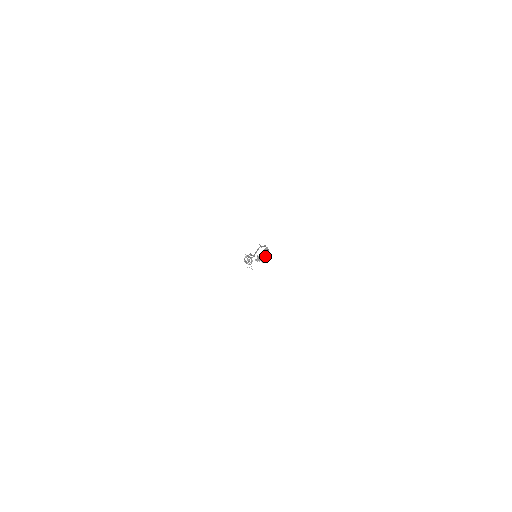
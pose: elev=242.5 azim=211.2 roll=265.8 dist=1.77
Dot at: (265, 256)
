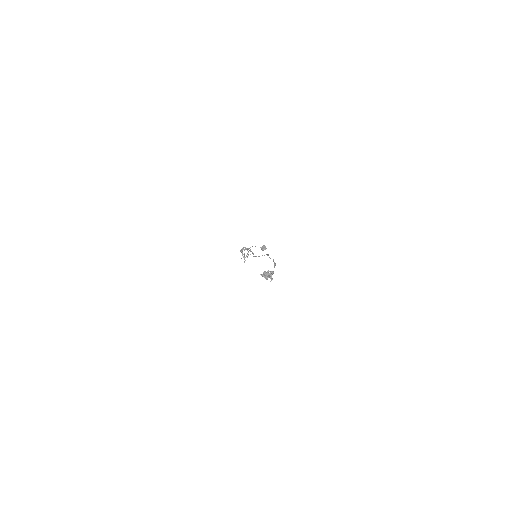
Dot at: (271, 274)
